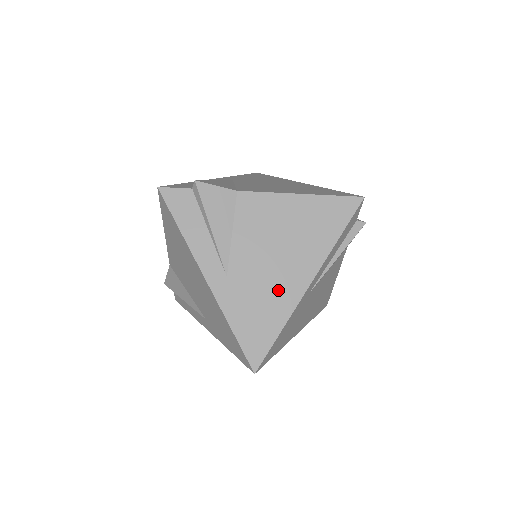
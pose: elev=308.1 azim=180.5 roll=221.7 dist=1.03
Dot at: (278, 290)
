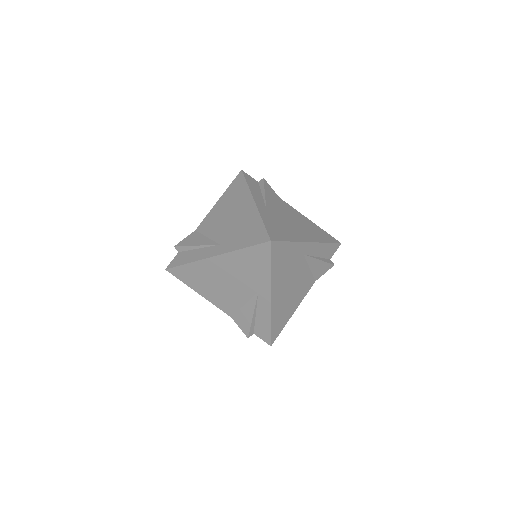
Dot at: (293, 231)
